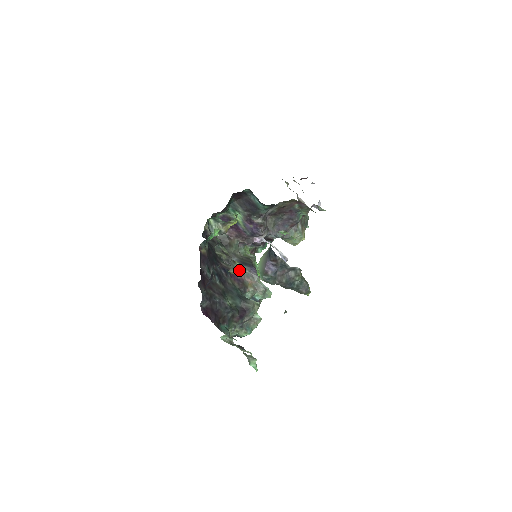
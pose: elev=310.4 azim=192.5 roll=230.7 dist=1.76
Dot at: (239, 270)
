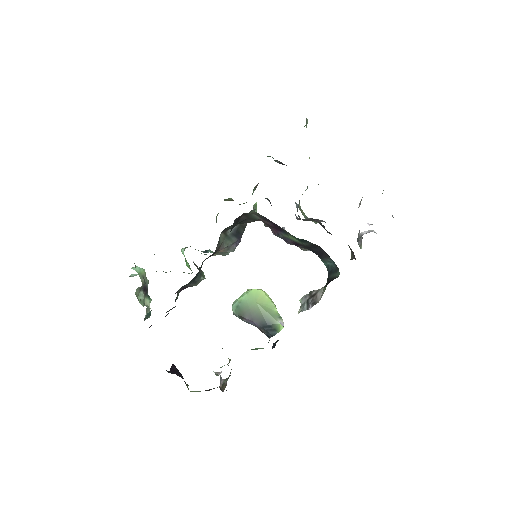
Dot at: occluded
